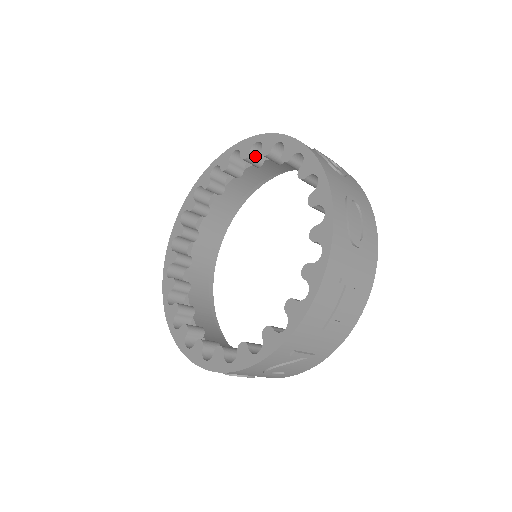
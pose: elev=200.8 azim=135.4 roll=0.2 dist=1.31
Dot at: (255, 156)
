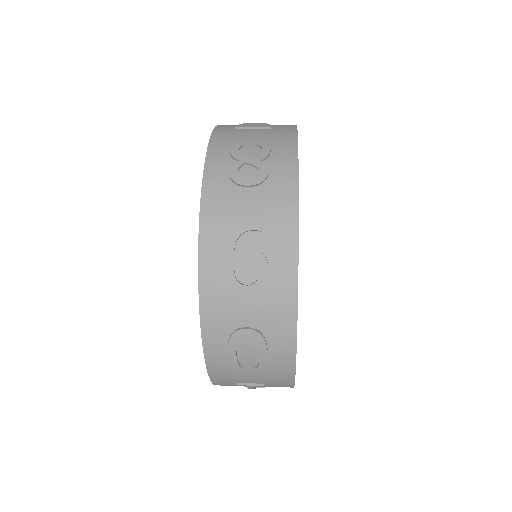
Dot at: occluded
